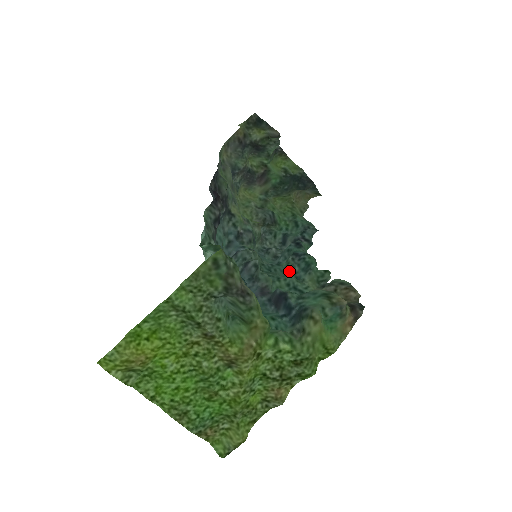
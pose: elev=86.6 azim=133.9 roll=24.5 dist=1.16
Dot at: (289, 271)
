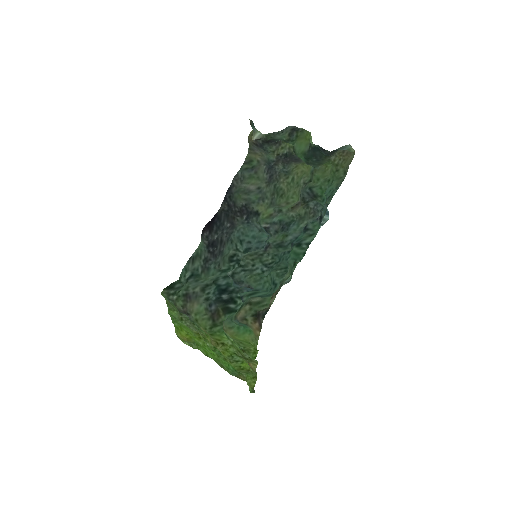
Dot at: occluded
